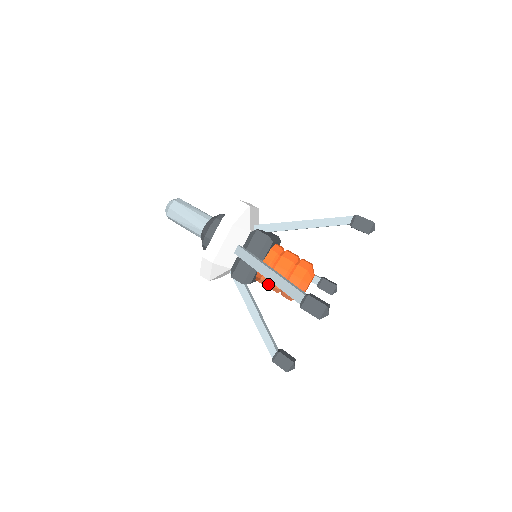
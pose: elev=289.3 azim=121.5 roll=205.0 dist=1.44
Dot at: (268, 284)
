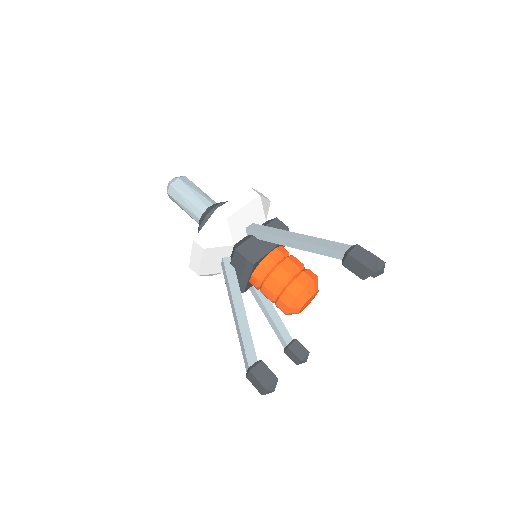
Dot at: occluded
